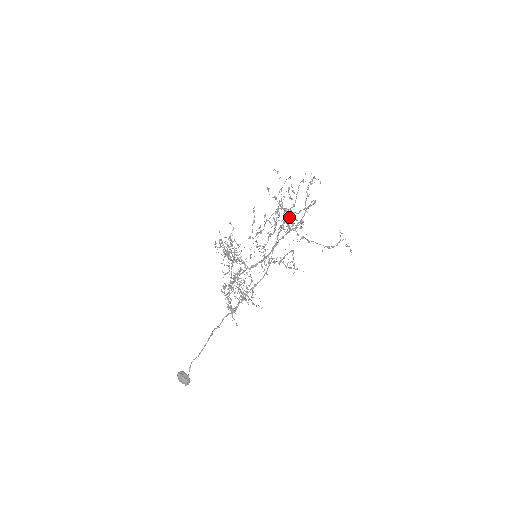
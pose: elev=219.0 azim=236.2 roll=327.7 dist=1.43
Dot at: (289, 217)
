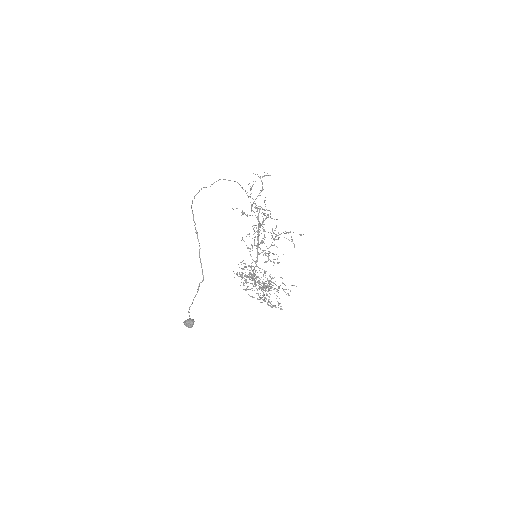
Dot at: (199, 190)
